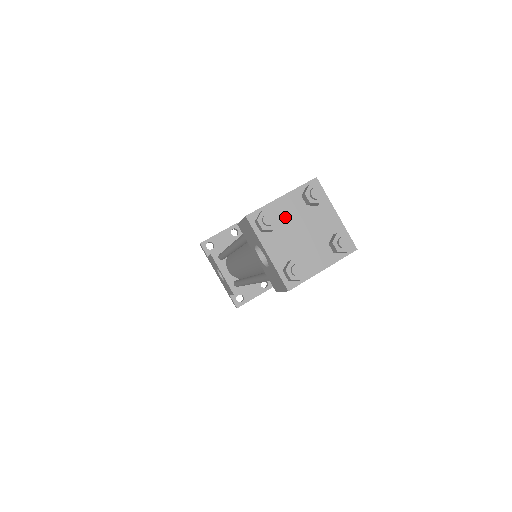
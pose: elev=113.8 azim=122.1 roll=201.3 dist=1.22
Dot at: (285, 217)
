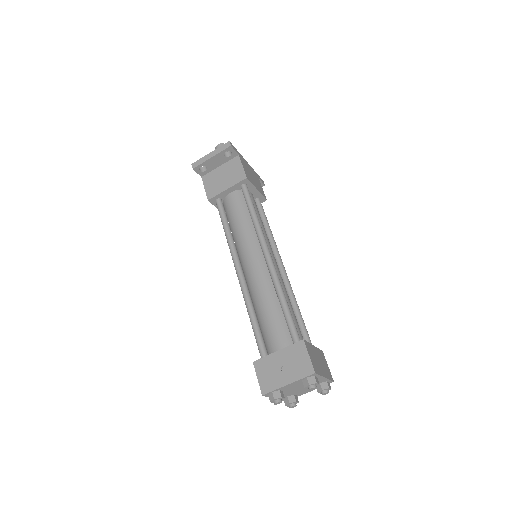
Dot at: (289, 388)
